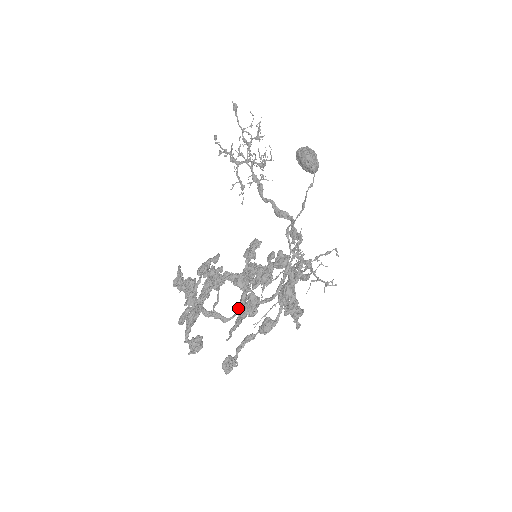
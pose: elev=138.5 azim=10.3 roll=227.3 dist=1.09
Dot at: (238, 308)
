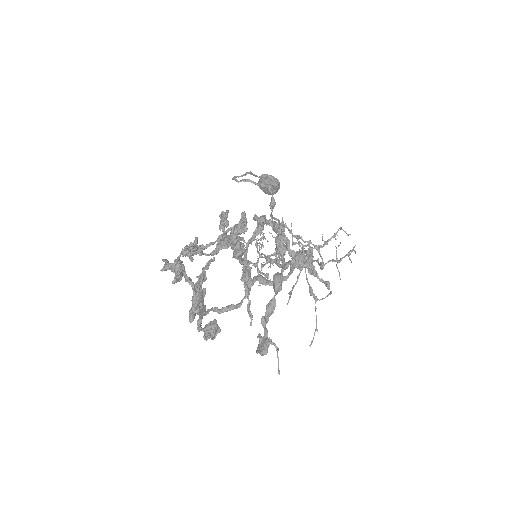
Dot at: occluded
